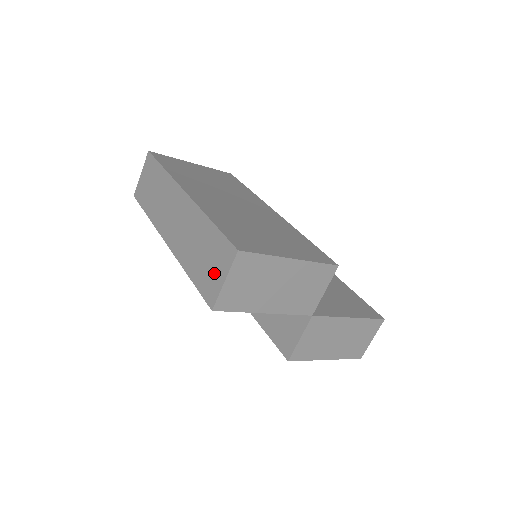
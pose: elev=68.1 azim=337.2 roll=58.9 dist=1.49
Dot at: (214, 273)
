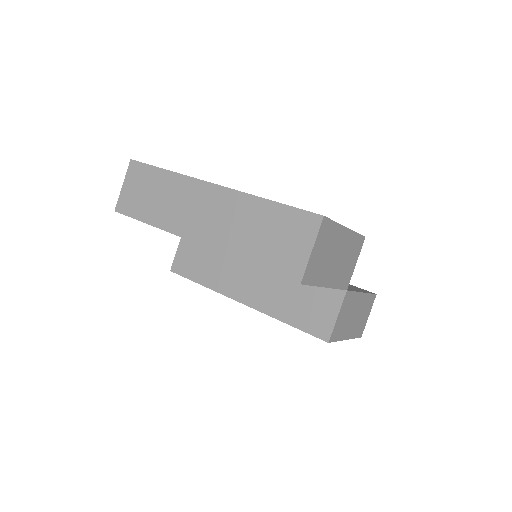
Dot at: (292, 247)
